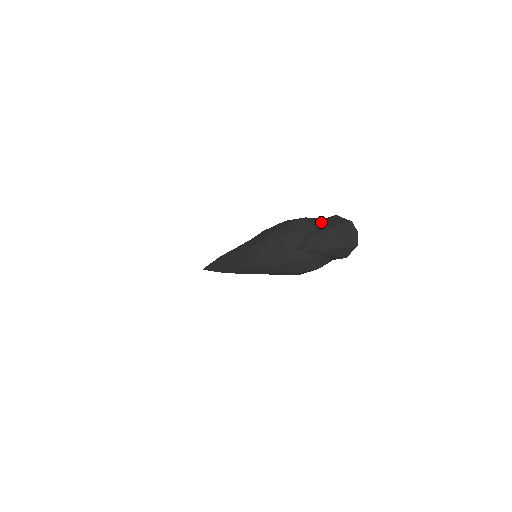
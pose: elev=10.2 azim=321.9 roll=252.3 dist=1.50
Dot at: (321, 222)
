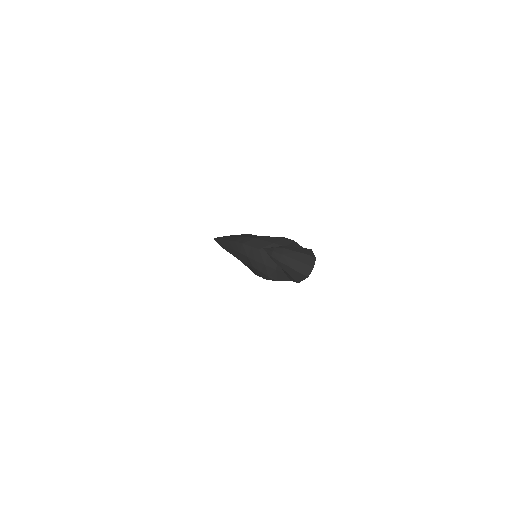
Dot at: occluded
